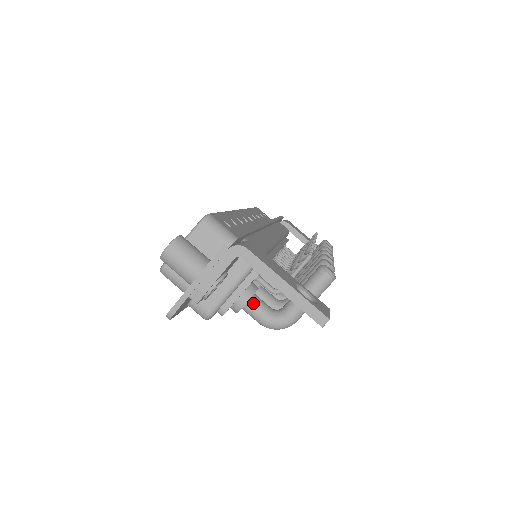
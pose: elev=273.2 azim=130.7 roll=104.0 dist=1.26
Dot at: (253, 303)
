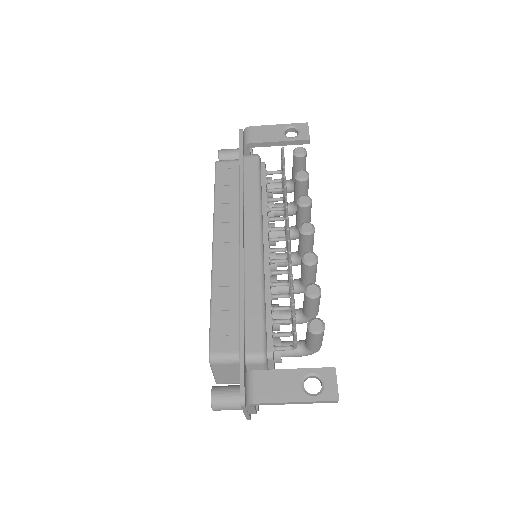
Dot at: (285, 355)
